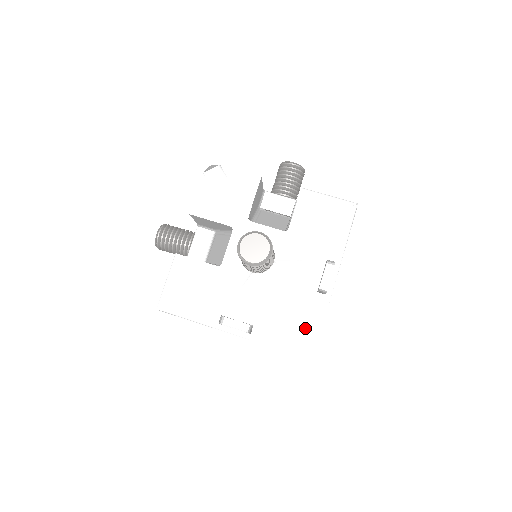
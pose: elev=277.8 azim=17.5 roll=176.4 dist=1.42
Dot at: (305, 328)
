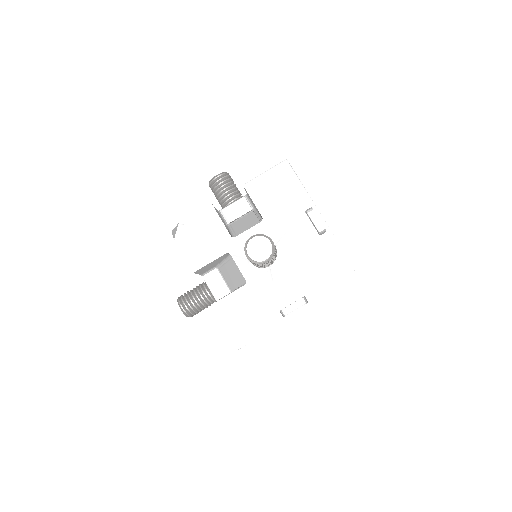
Dot at: (336, 264)
